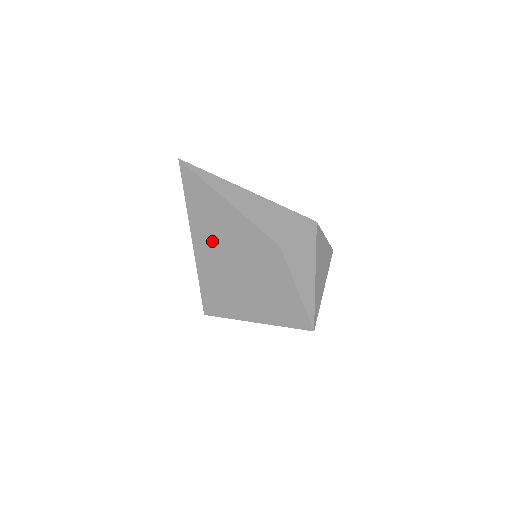
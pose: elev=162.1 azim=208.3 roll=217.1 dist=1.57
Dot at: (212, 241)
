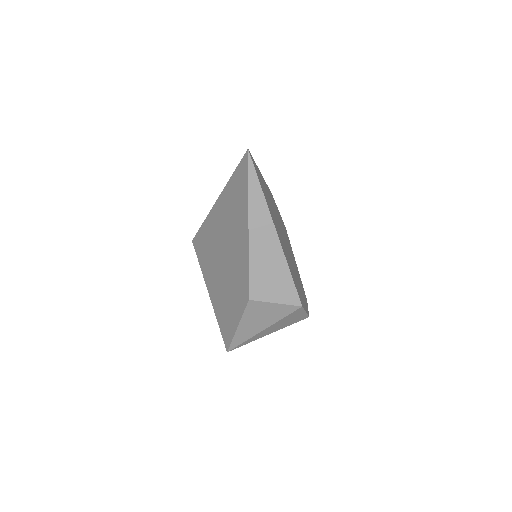
Dot at: (224, 224)
